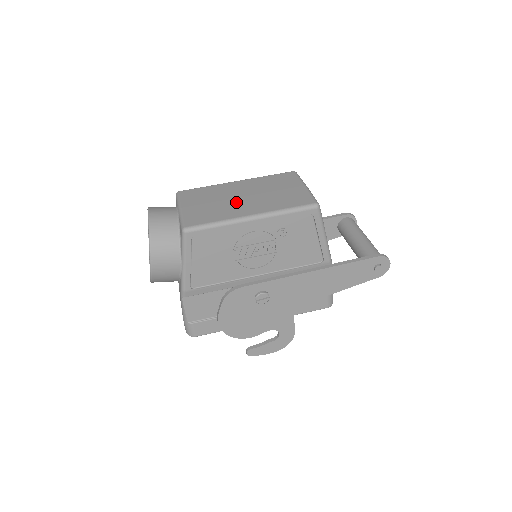
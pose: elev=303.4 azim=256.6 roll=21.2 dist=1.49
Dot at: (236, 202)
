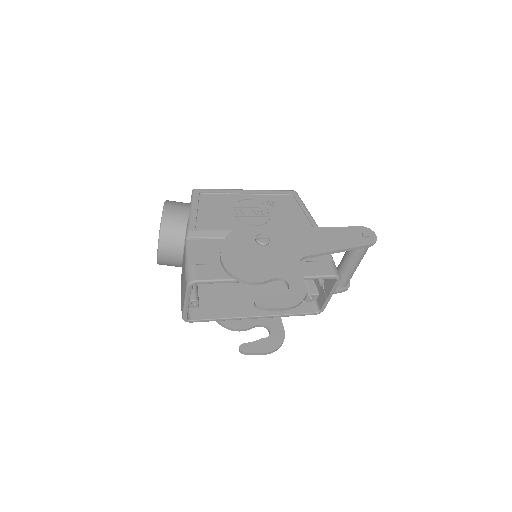
Dot at: occluded
